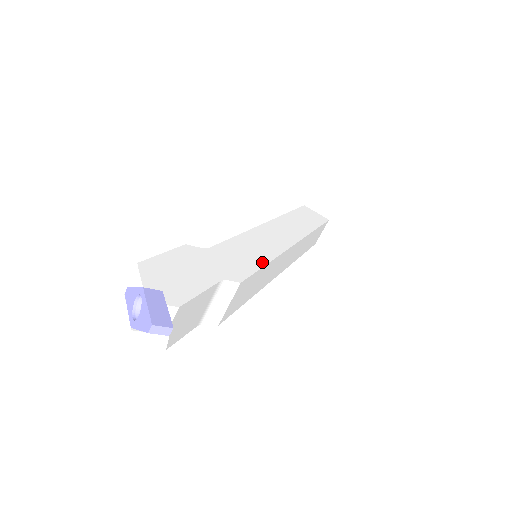
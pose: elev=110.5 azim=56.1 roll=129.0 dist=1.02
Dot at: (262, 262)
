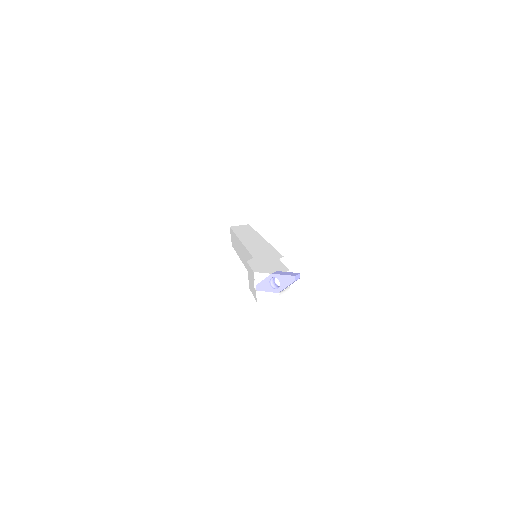
Dot at: (273, 249)
